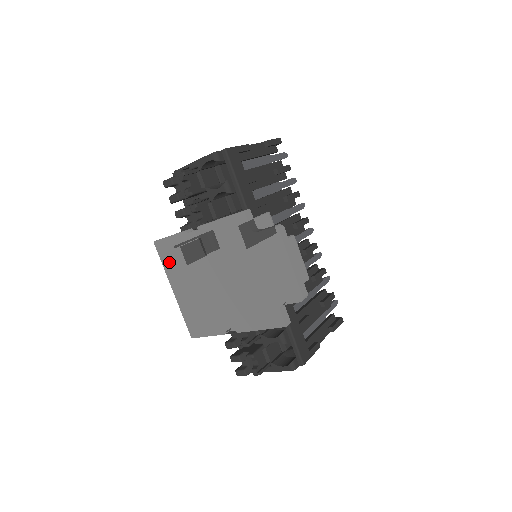
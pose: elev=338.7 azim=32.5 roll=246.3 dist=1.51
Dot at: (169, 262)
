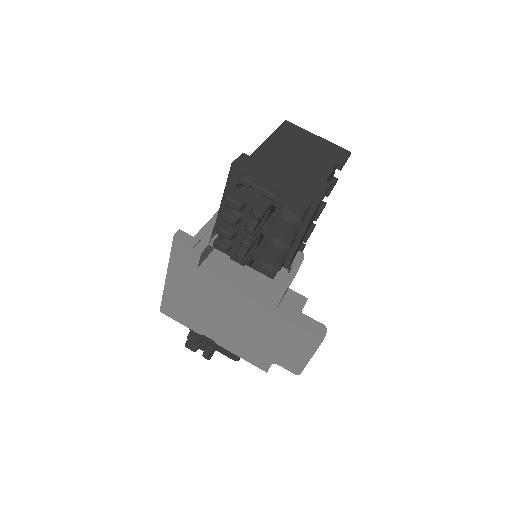
Dot at: (181, 261)
